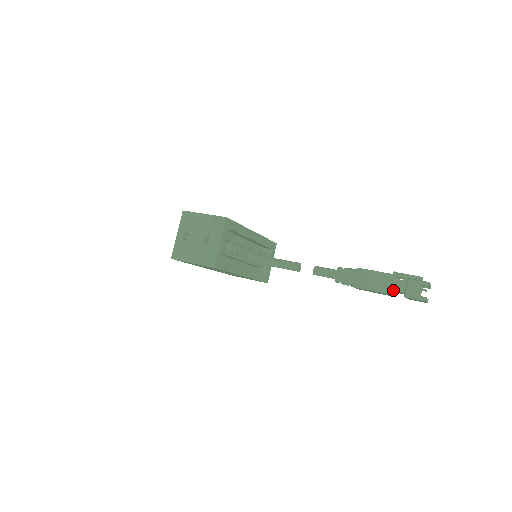
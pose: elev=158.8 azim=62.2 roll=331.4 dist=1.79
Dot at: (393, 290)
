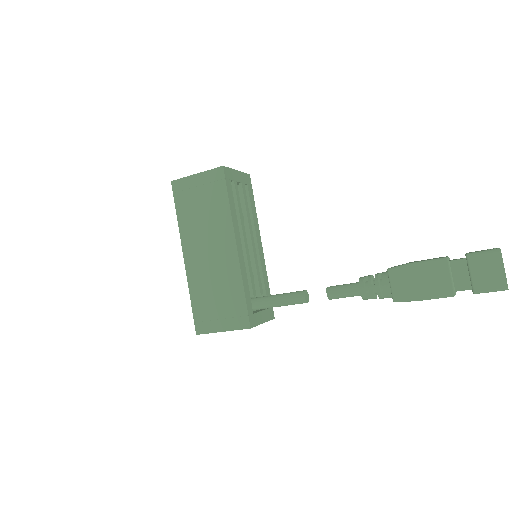
Dot at: (447, 257)
